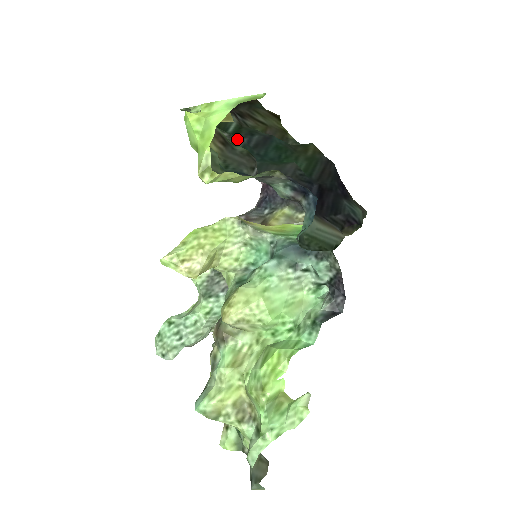
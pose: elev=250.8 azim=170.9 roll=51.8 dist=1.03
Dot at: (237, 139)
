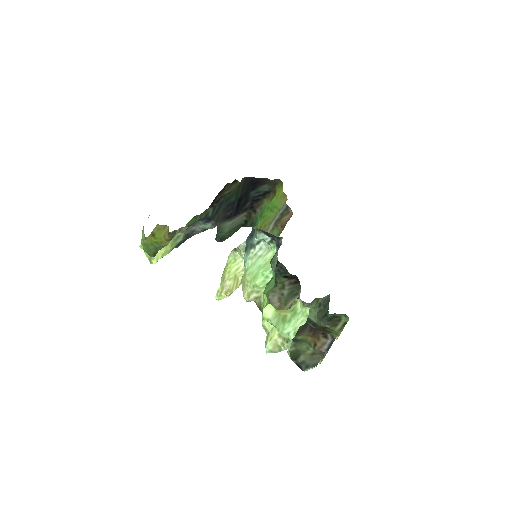
Dot at: occluded
